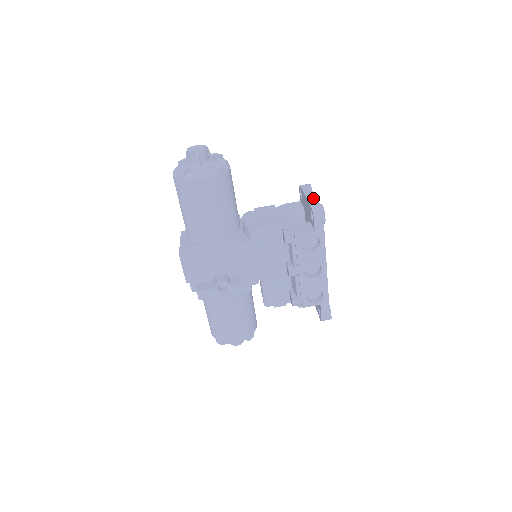
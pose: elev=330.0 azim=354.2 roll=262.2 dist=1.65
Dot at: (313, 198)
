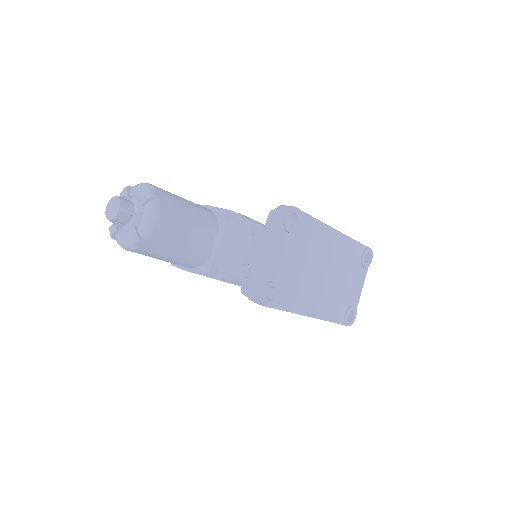
Dot at: (264, 265)
